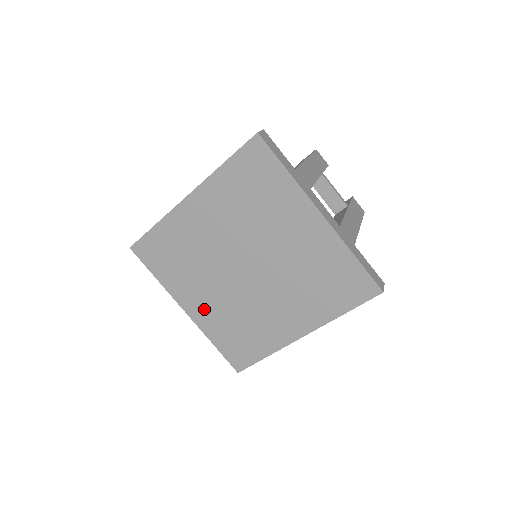
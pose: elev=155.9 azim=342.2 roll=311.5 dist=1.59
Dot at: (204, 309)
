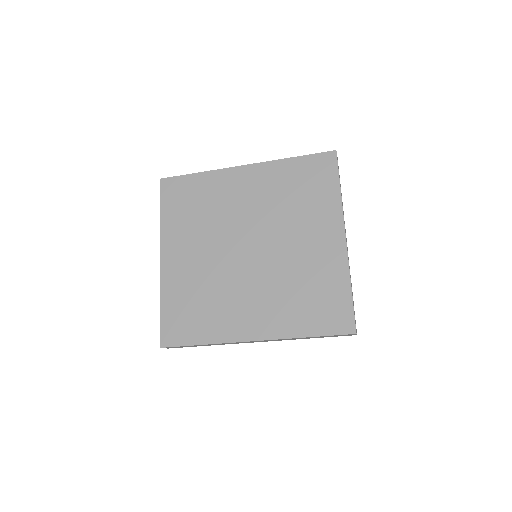
Dot at: (181, 266)
